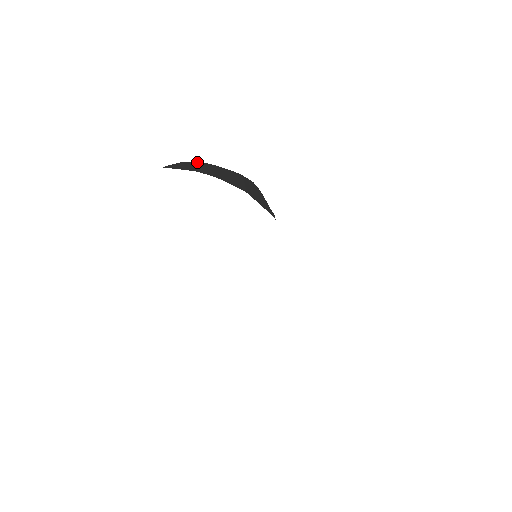
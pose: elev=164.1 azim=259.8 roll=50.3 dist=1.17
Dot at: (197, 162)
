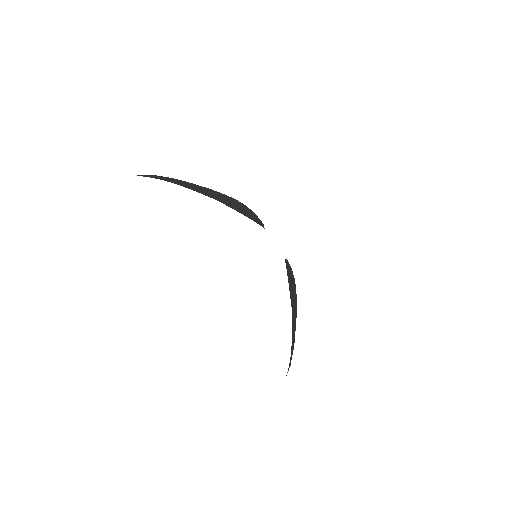
Dot at: (167, 177)
